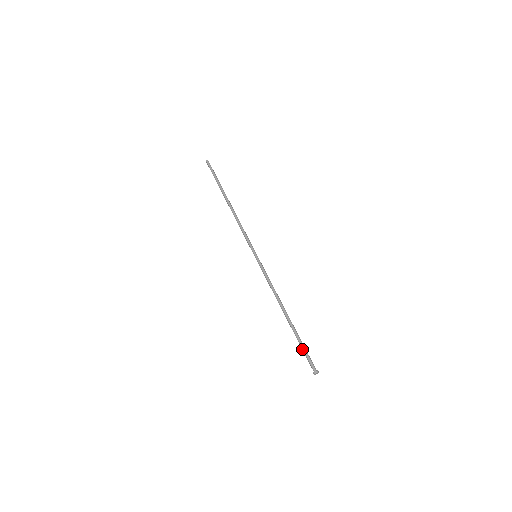
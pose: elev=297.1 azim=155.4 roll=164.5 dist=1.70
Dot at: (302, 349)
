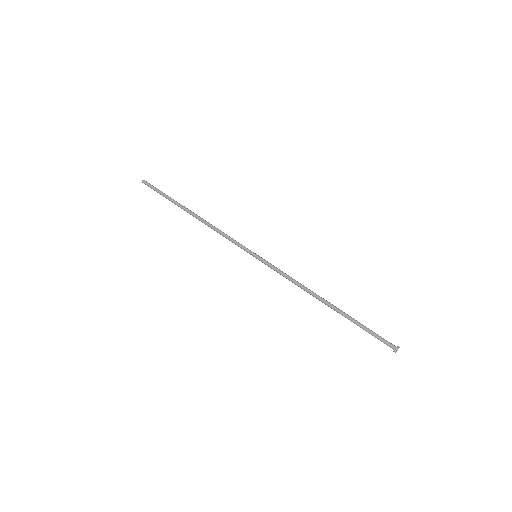
Dot at: (366, 331)
